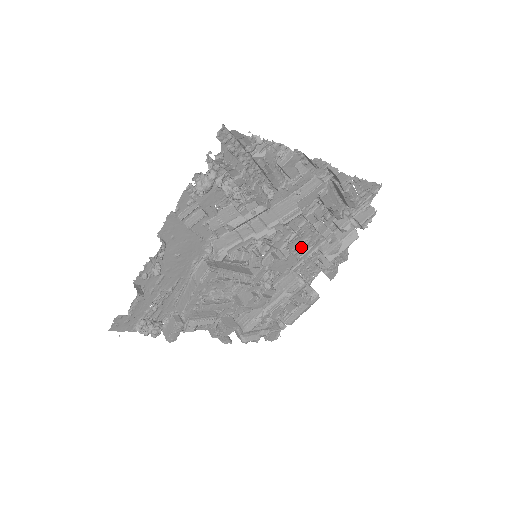
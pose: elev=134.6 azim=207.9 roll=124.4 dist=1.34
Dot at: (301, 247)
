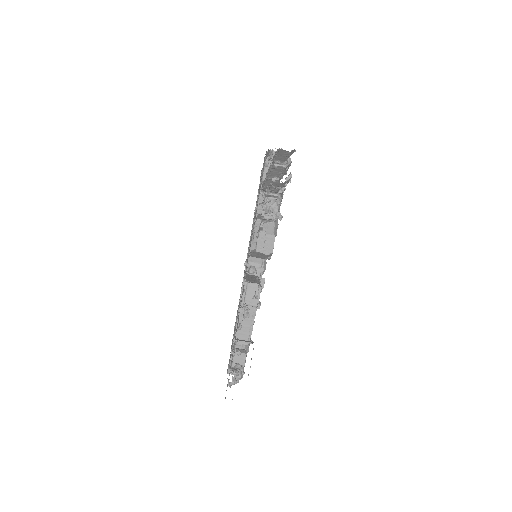
Dot at: occluded
